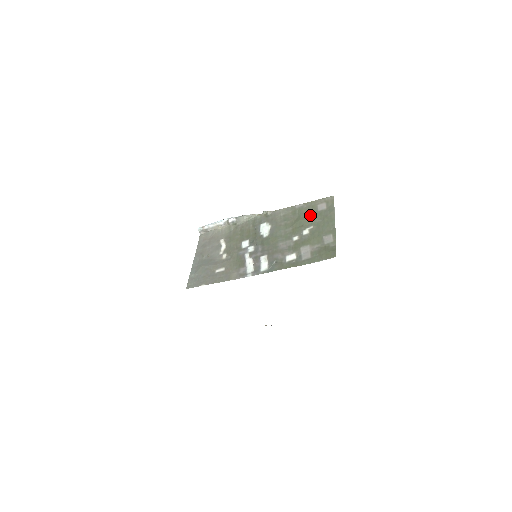
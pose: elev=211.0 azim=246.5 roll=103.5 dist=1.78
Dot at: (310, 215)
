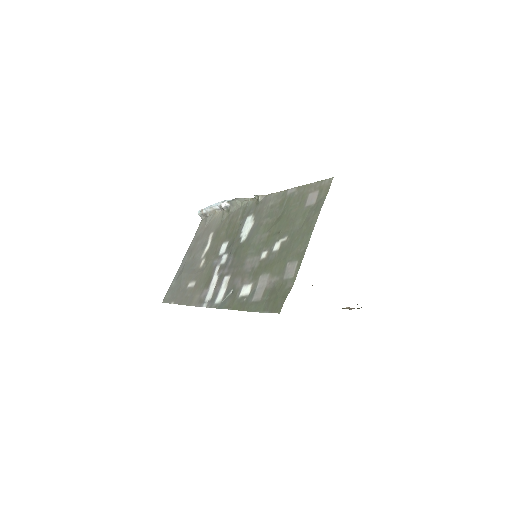
Dot at: (293, 213)
